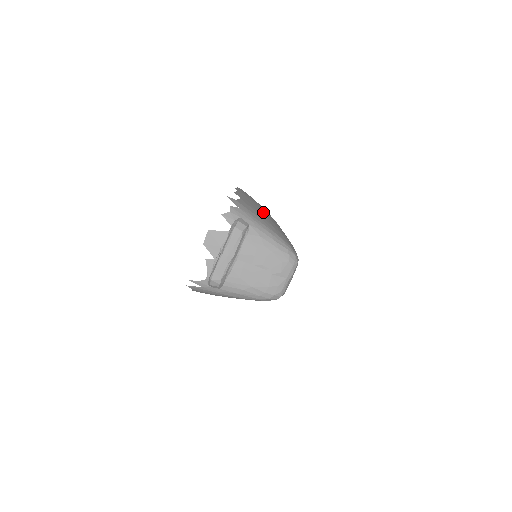
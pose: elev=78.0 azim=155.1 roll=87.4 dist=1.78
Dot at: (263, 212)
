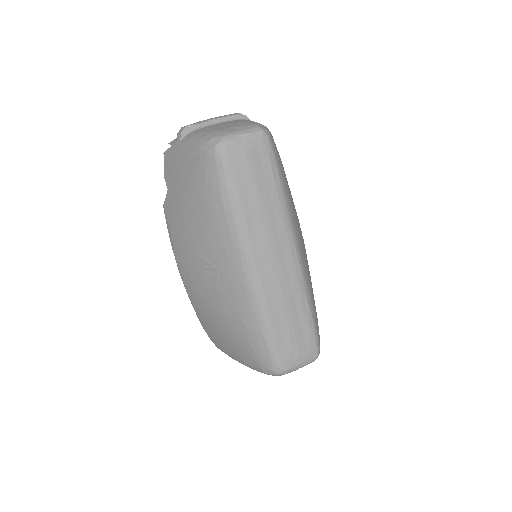
Dot at: occluded
